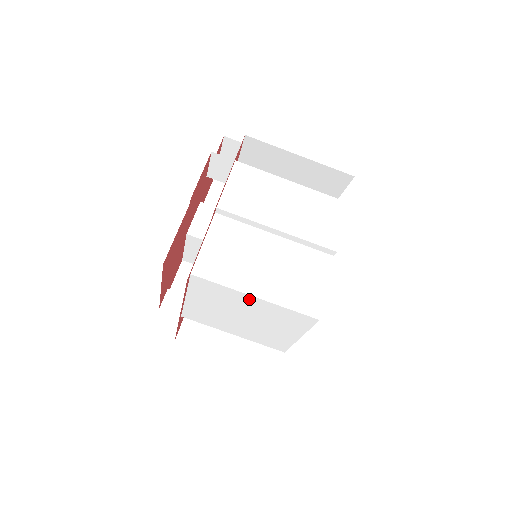
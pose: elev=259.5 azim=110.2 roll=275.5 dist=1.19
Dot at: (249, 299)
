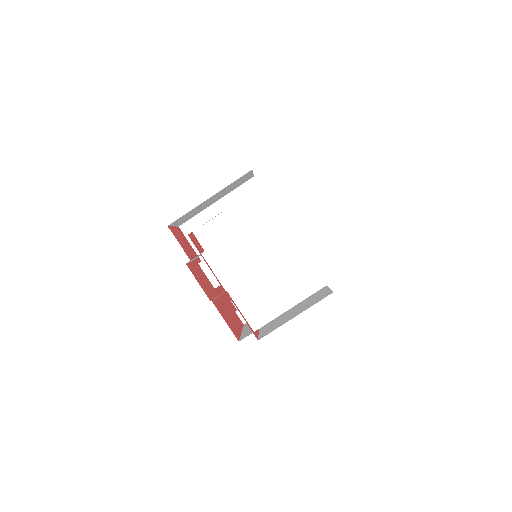
Dot at: occluded
